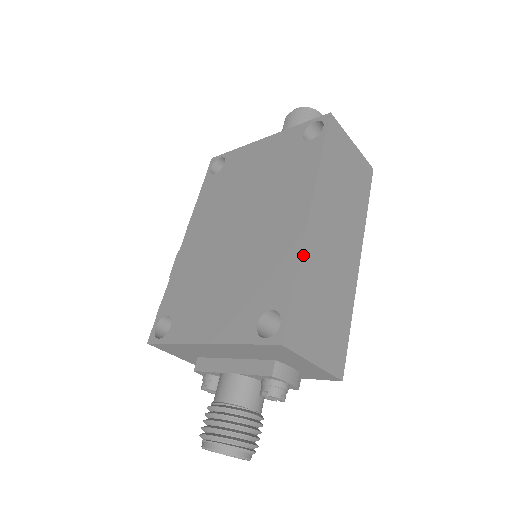
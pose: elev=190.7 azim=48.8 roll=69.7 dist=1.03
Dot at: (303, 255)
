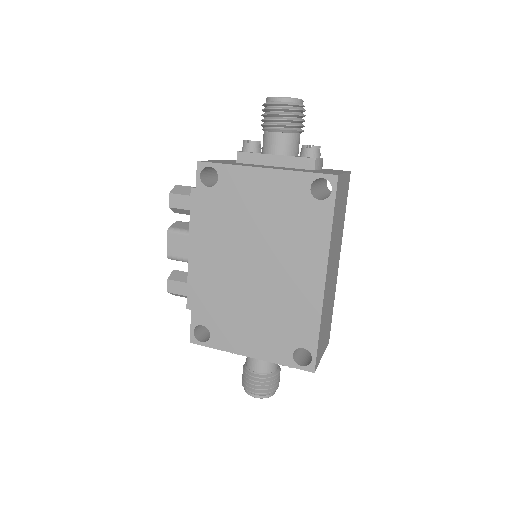
Dot at: (322, 311)
